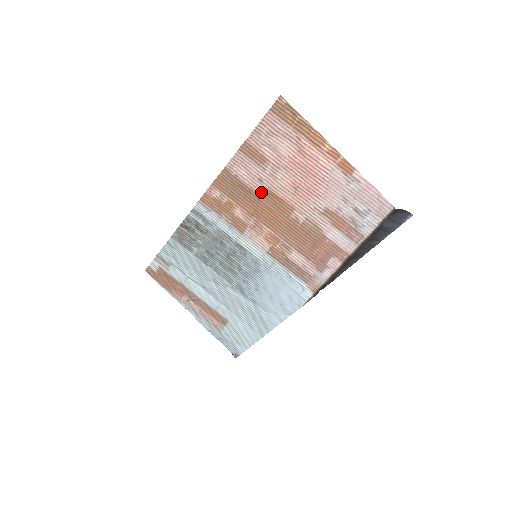
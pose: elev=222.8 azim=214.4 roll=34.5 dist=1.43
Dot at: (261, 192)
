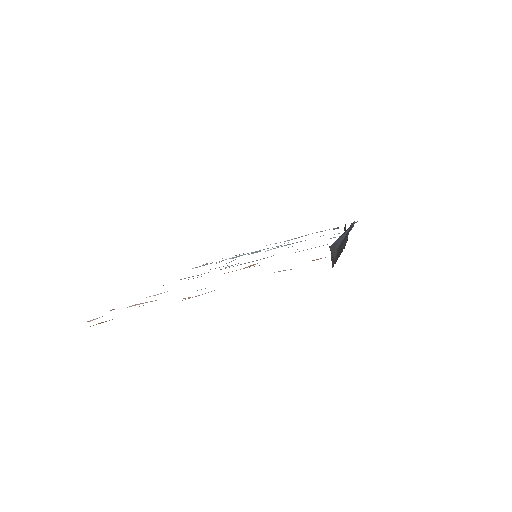
Dot at: occluded
